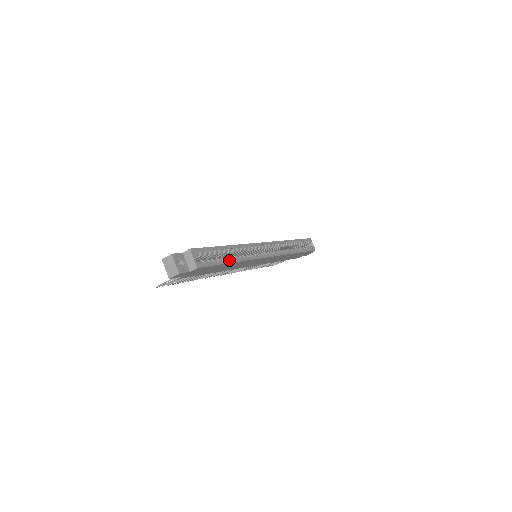
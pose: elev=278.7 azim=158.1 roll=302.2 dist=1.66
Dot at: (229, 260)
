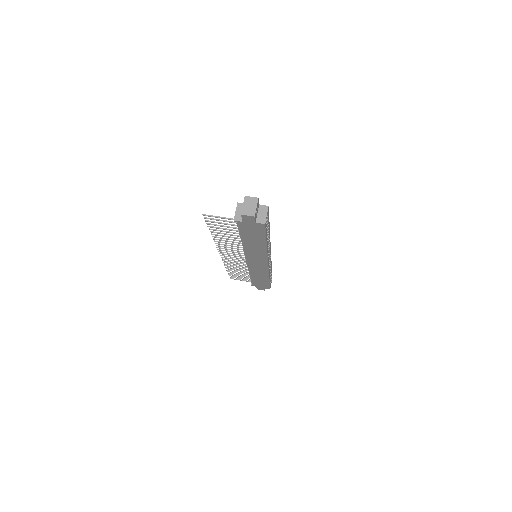
Dot at: occluded
